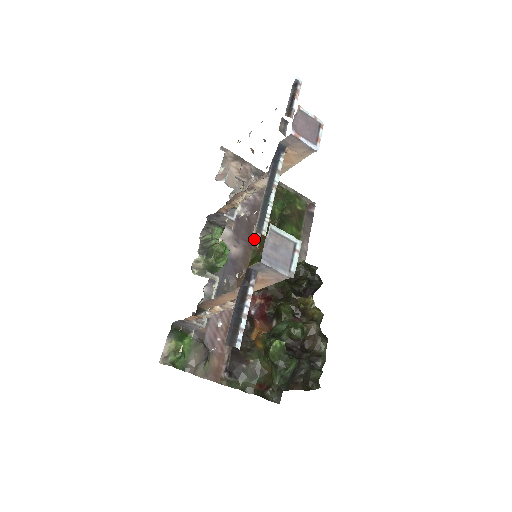
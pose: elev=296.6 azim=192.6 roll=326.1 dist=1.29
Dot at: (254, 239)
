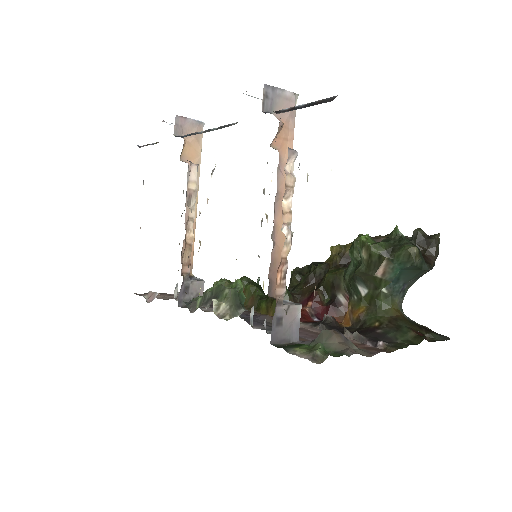
Dot at: occluded
